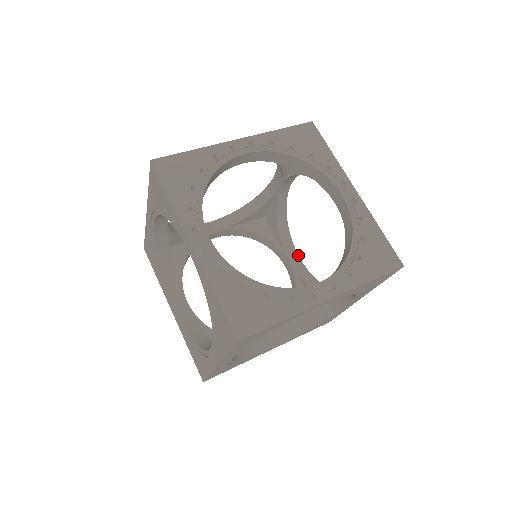
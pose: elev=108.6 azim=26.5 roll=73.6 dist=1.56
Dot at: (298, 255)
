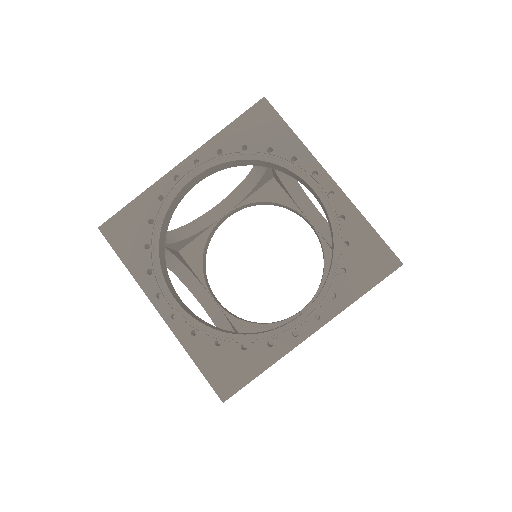
Dot at: (319, 213)
